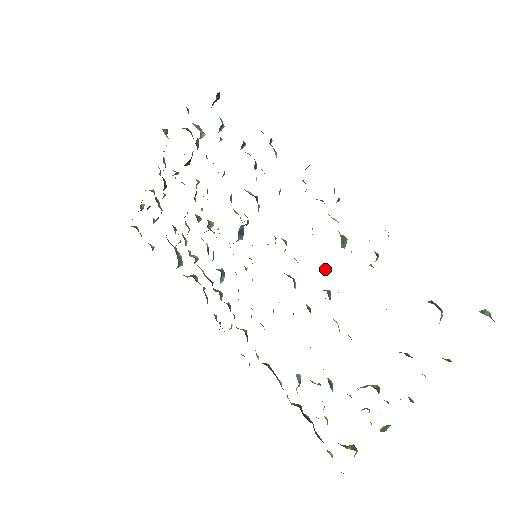
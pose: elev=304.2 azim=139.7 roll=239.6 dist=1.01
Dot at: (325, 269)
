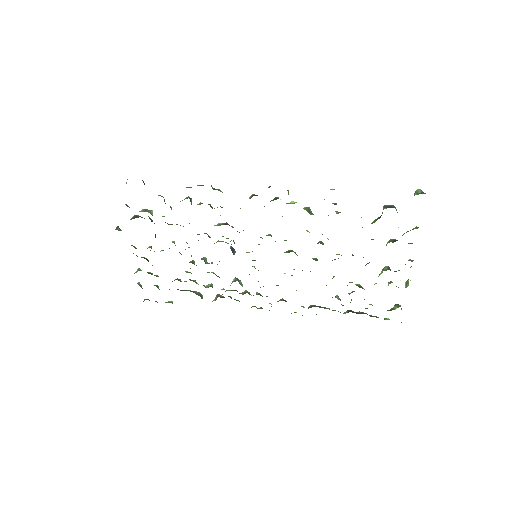
Dot at: occluded
